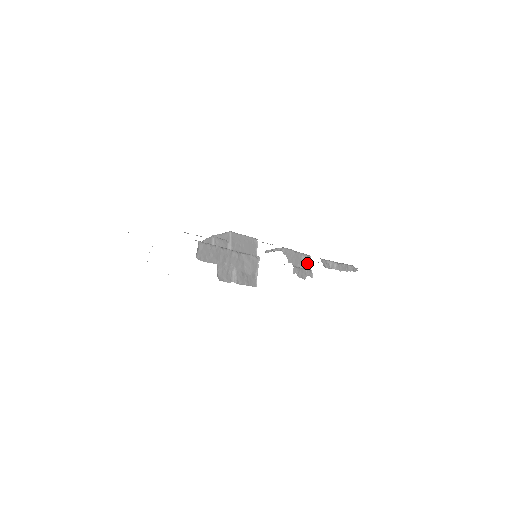
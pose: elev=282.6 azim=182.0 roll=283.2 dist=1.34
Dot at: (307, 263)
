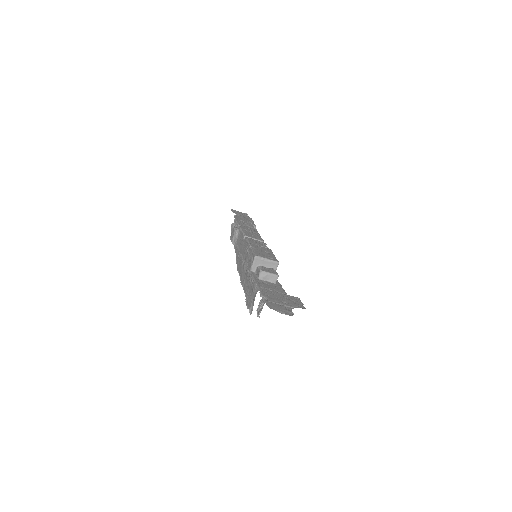
Dot at: occluded
